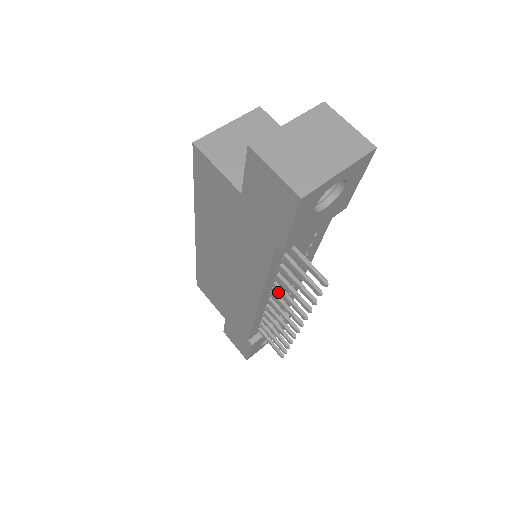
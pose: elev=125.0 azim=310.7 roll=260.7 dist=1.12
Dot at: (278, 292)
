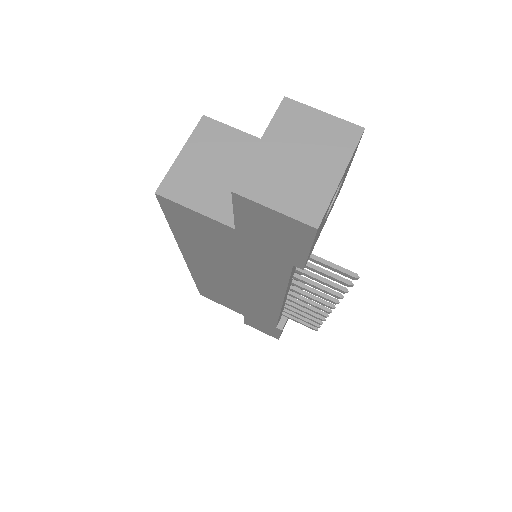
Dot at: occluded
